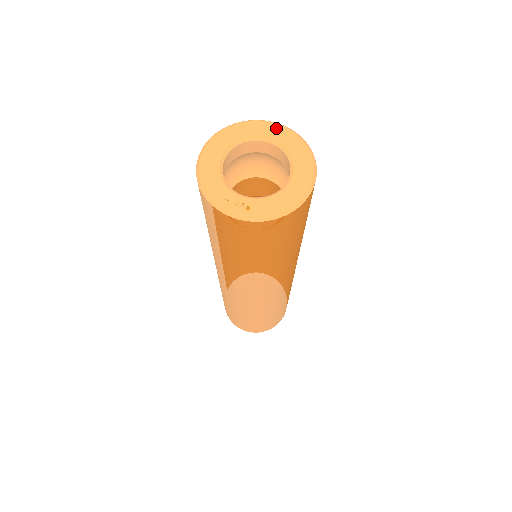
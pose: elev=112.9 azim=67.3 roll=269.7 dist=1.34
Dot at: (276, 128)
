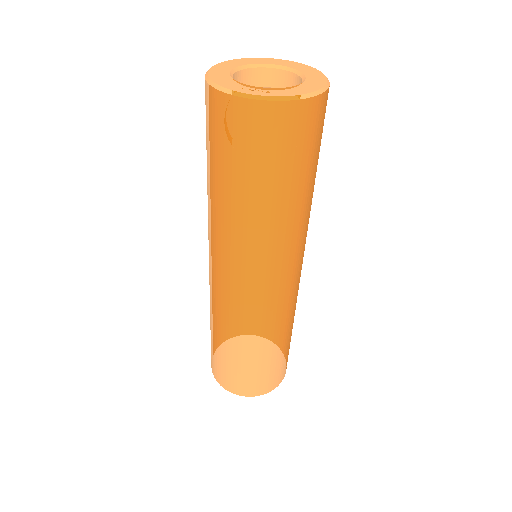
Dot at: (279, 60)
